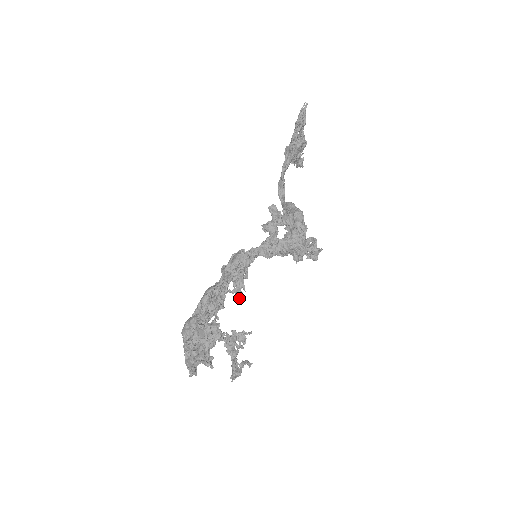
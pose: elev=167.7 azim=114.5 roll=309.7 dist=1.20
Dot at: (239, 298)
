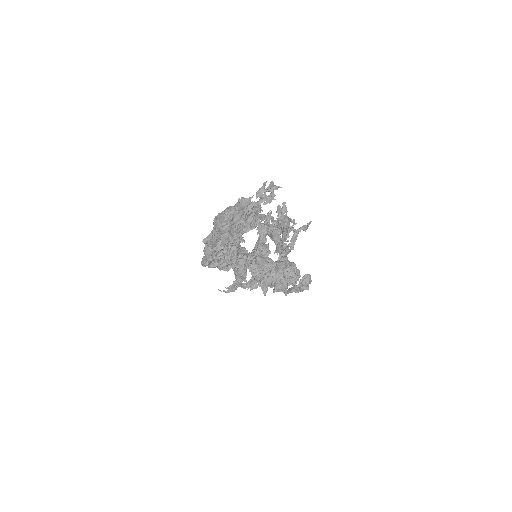
Dot at: (241, 286)
